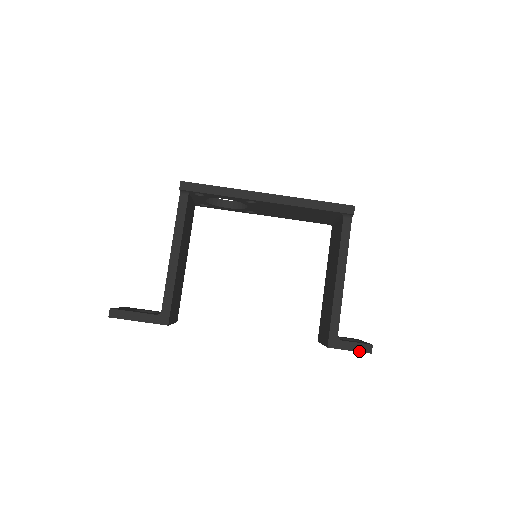
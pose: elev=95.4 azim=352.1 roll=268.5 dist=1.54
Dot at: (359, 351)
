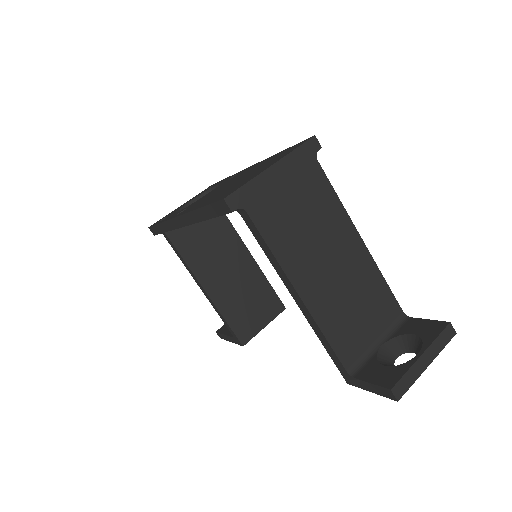
Dot at: (381, 395)
